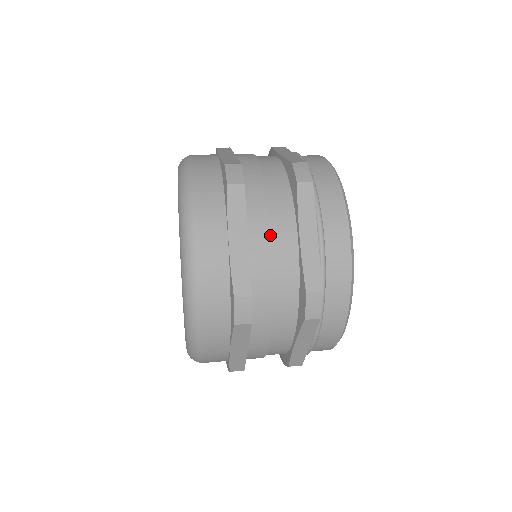
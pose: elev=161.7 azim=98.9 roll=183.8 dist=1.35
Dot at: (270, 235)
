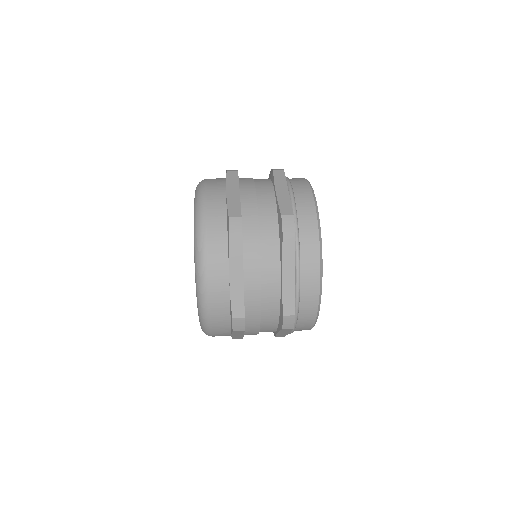
Dot at: (255, 191)
